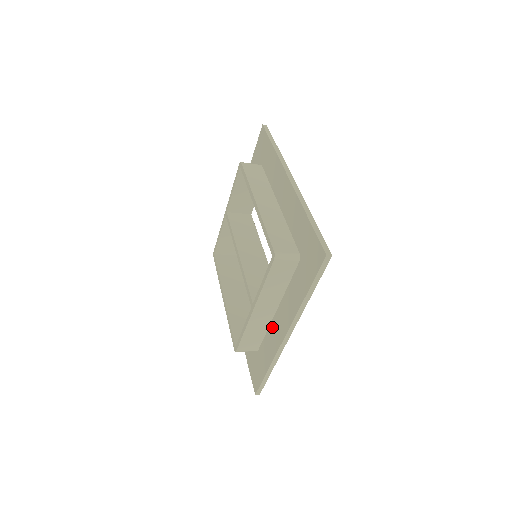
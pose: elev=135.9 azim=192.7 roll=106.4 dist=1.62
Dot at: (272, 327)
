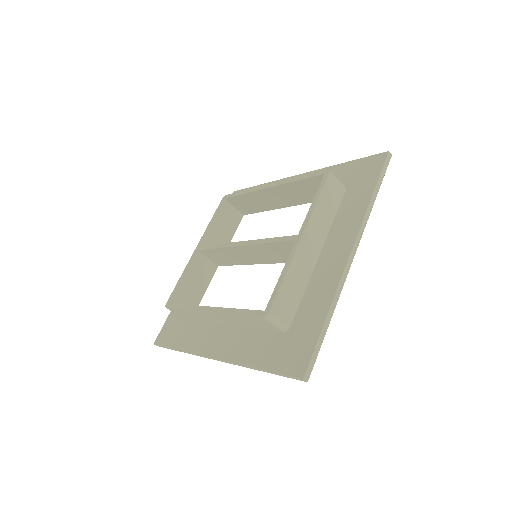
Dot at: (317, 273)
